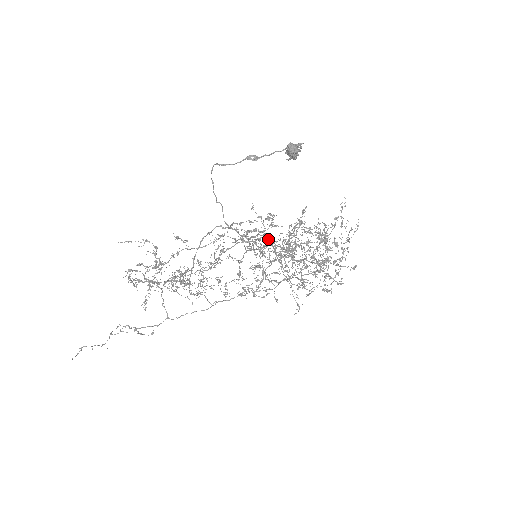
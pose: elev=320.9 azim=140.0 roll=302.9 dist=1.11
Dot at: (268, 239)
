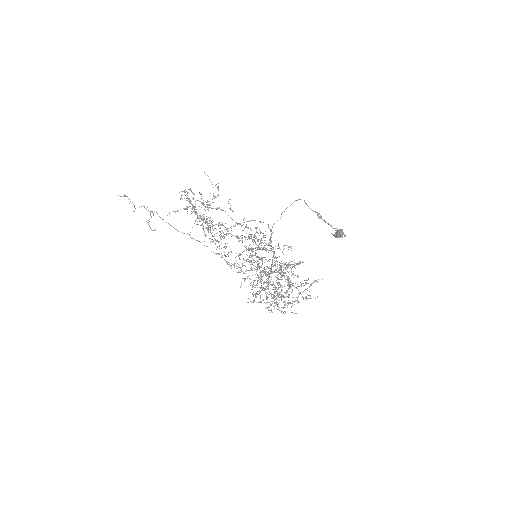
Dot at: occluded
